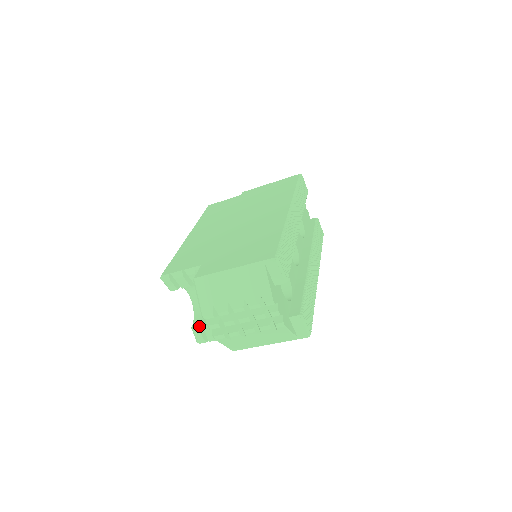
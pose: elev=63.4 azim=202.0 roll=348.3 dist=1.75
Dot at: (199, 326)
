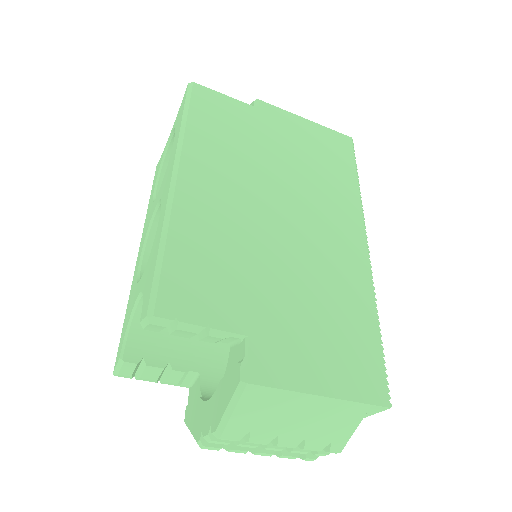
Dot at: (138, 362)
